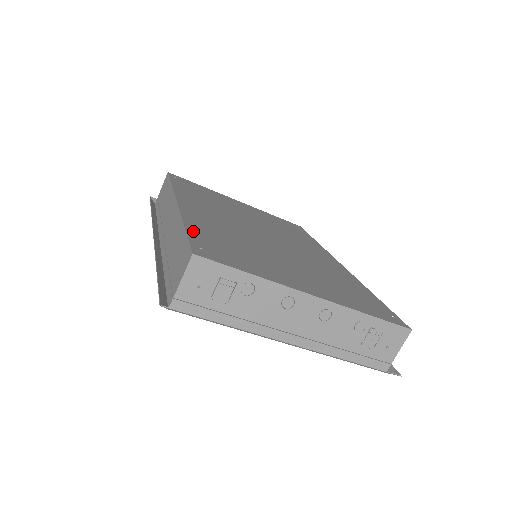
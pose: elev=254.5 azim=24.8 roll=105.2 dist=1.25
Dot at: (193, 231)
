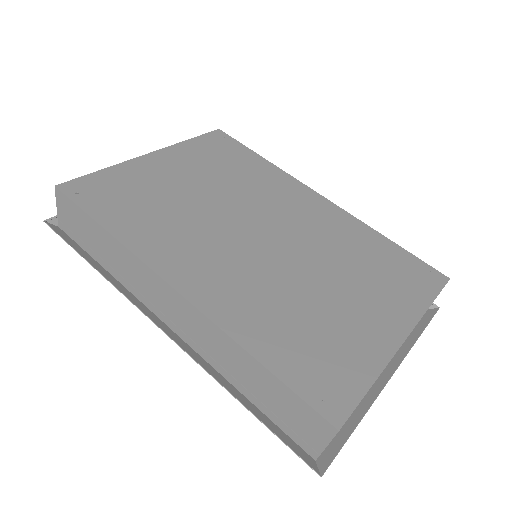
Dot at: (274, 364)
